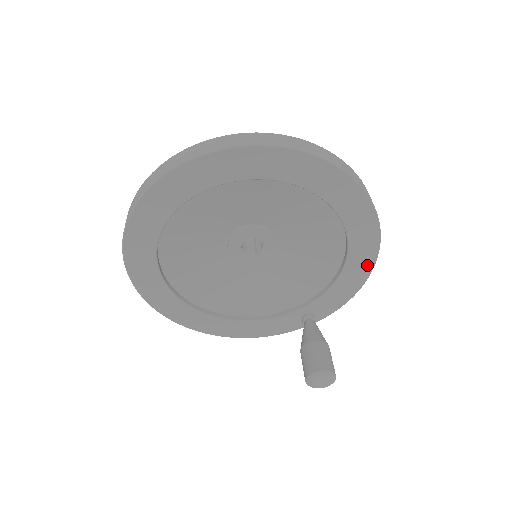
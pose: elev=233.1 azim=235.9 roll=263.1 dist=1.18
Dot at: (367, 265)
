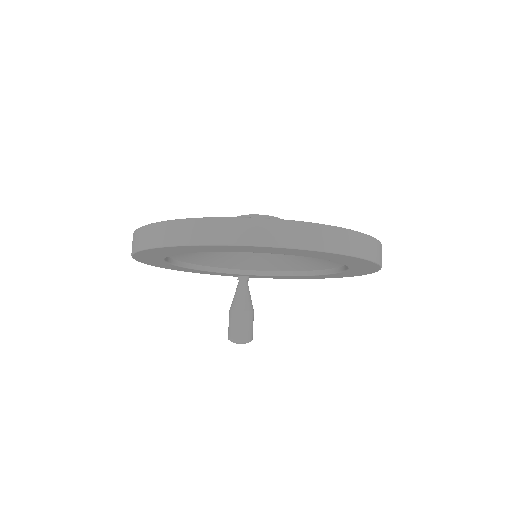
Dot at: (318, 278)
